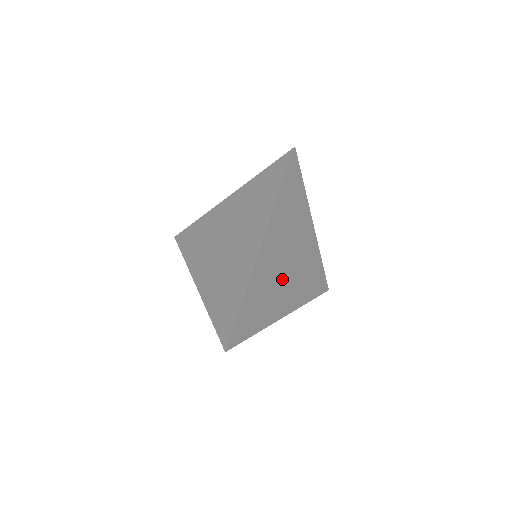
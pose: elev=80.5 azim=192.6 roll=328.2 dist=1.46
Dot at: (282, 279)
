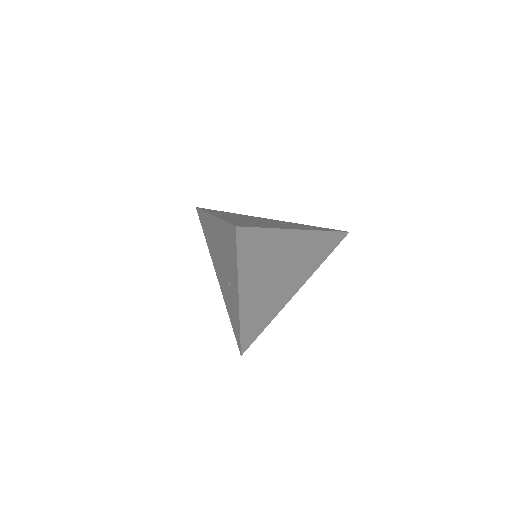
Dot at: (270, 274)
